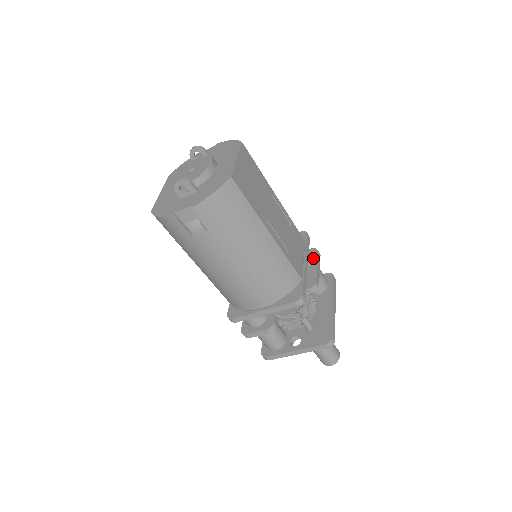
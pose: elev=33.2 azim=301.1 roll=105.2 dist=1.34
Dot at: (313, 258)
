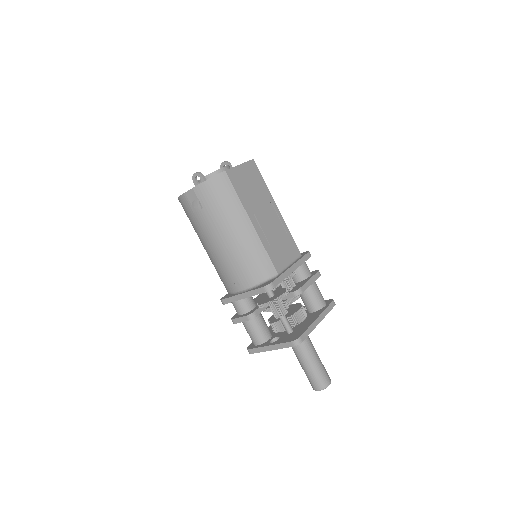
Dot at: (311, 275)
